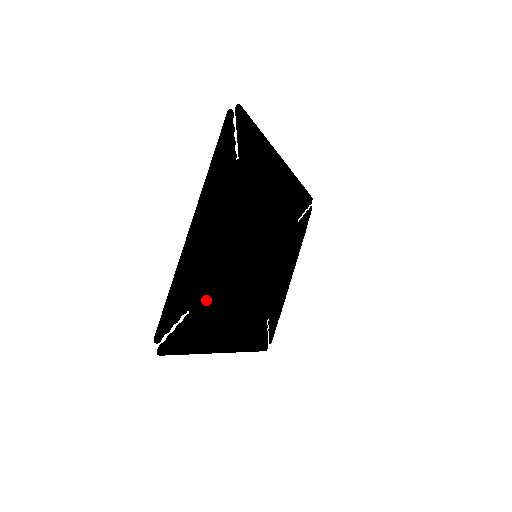
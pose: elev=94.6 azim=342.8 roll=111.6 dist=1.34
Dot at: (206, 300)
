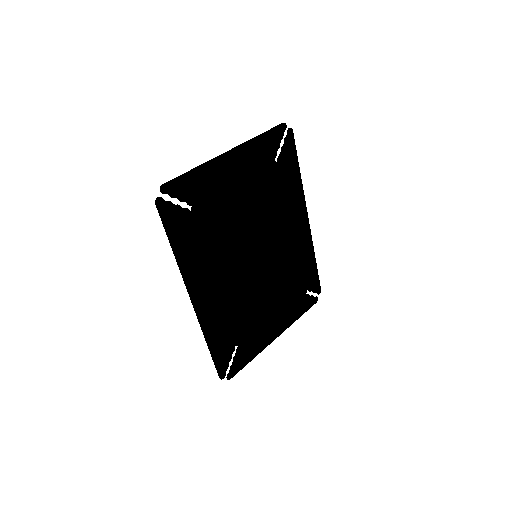
Dot at: (207, 210)
